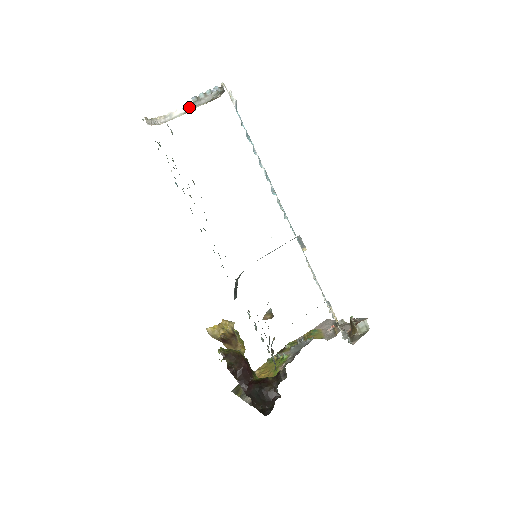
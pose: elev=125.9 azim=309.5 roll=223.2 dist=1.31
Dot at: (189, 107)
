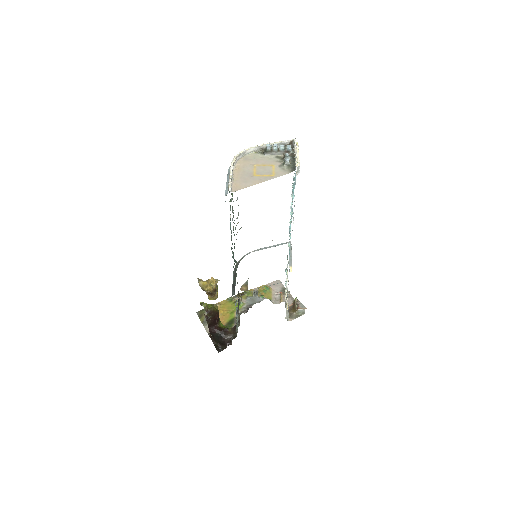
Dot at: (261, 148)
